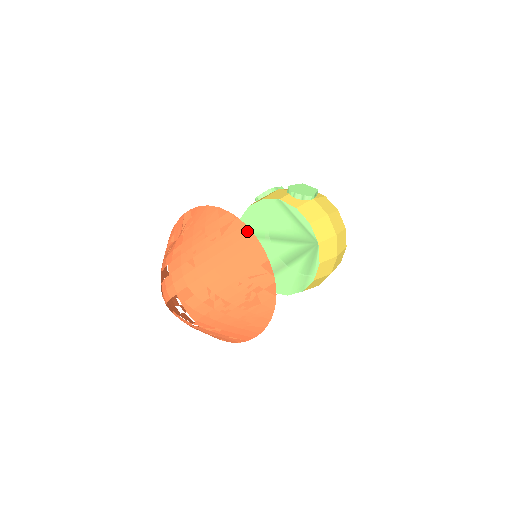
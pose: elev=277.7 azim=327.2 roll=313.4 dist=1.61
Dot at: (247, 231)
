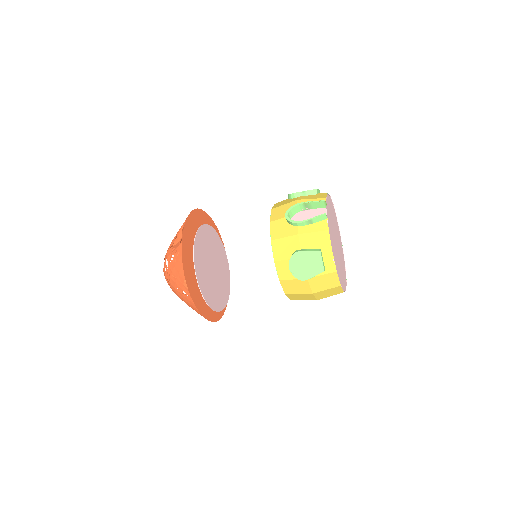
Dot at: (195, 307)
